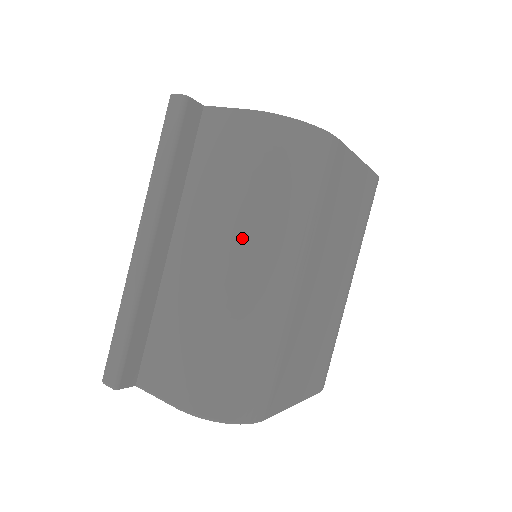
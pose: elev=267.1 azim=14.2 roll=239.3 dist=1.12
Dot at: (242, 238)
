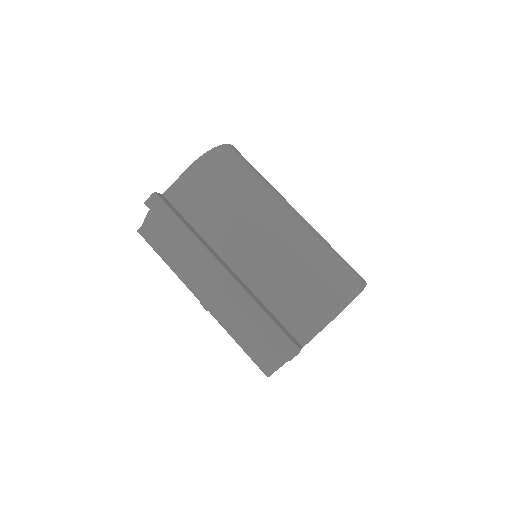
Dot at: (257, 214)
